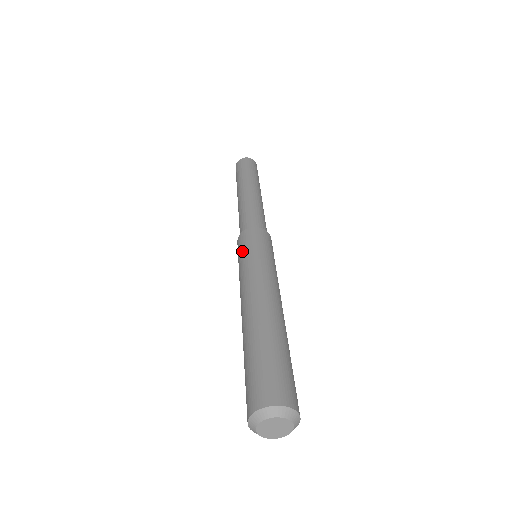
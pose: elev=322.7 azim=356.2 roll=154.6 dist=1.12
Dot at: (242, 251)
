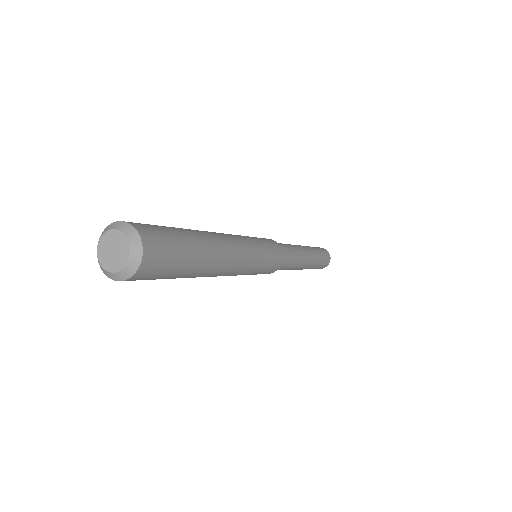
Dot at: occluded
